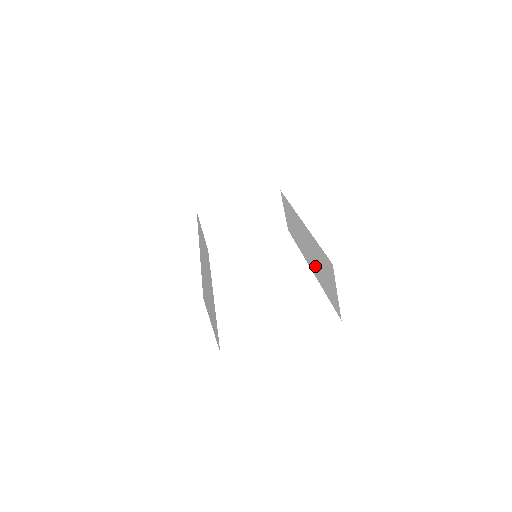
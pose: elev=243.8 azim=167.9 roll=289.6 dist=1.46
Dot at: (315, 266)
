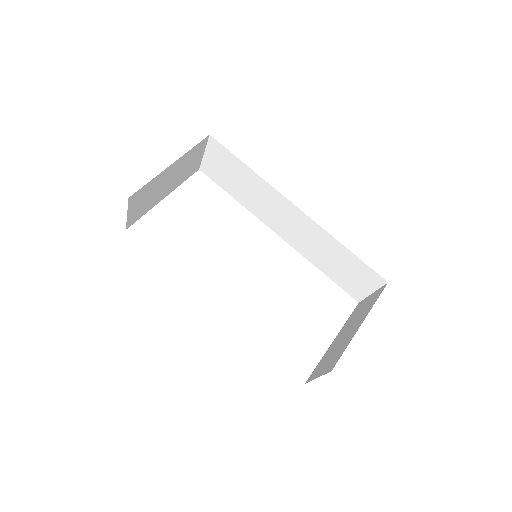
Dot at: (309, 249)
